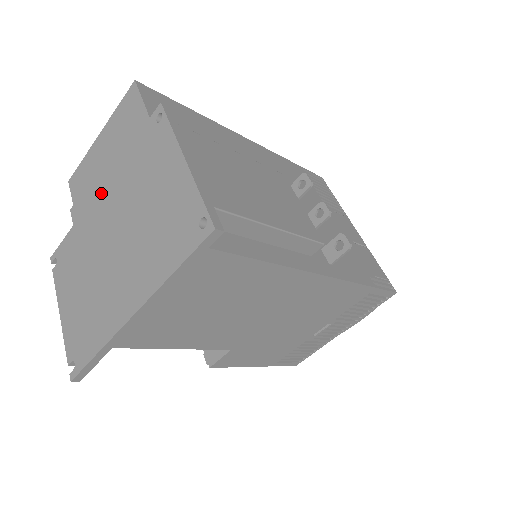
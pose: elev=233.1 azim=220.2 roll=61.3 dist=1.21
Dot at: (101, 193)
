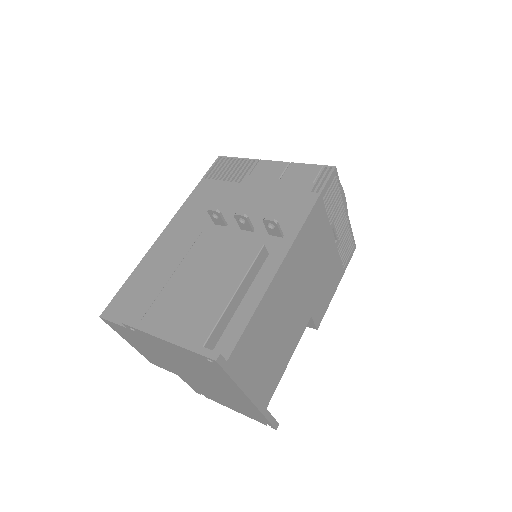
Dot at: (167, 364)
